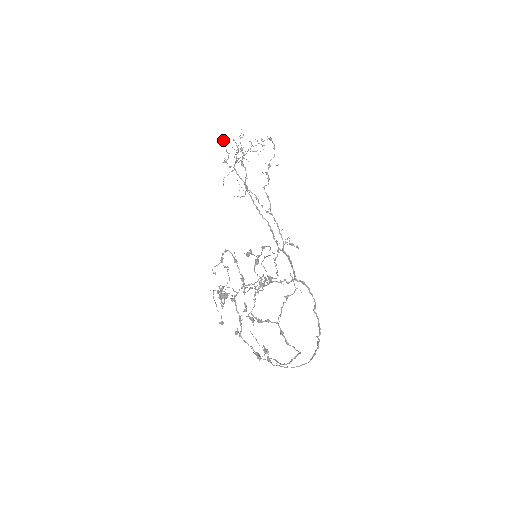
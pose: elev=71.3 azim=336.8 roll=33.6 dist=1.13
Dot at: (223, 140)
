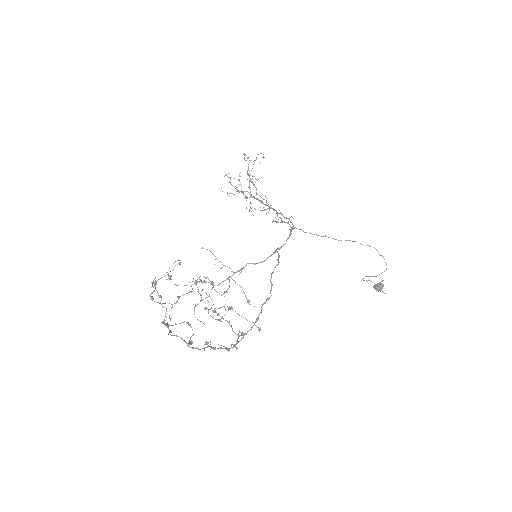
Dot at: occluded
